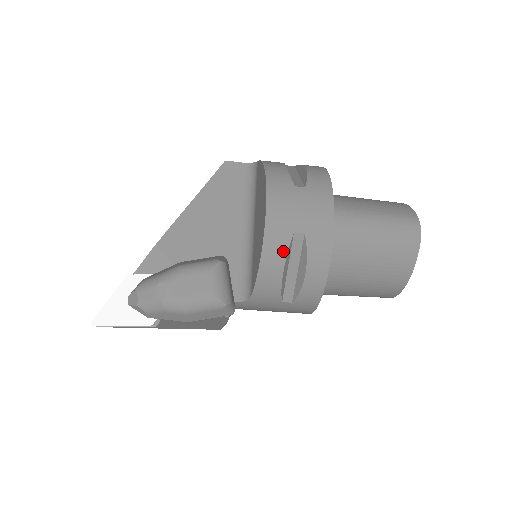
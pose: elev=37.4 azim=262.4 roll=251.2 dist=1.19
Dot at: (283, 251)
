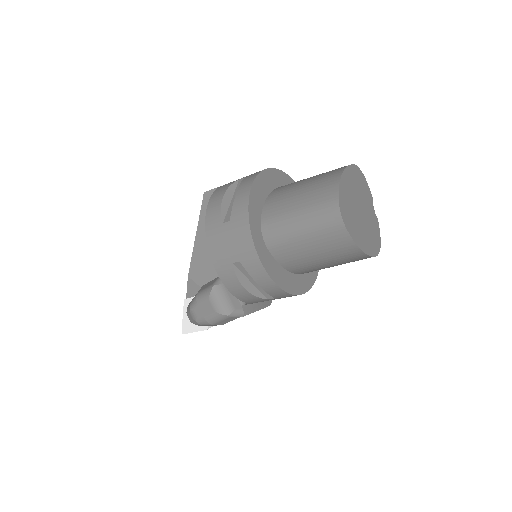
Dot at: (234, 277)
